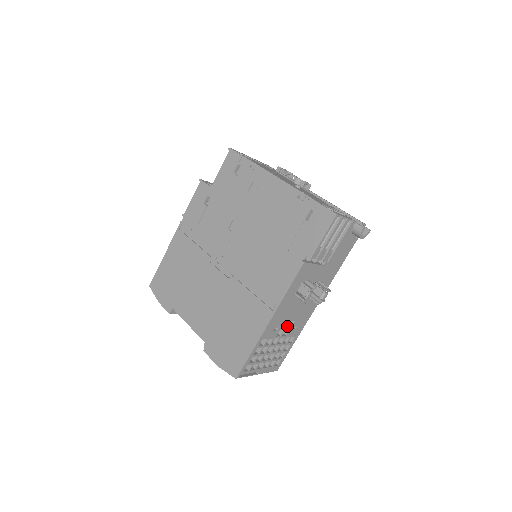
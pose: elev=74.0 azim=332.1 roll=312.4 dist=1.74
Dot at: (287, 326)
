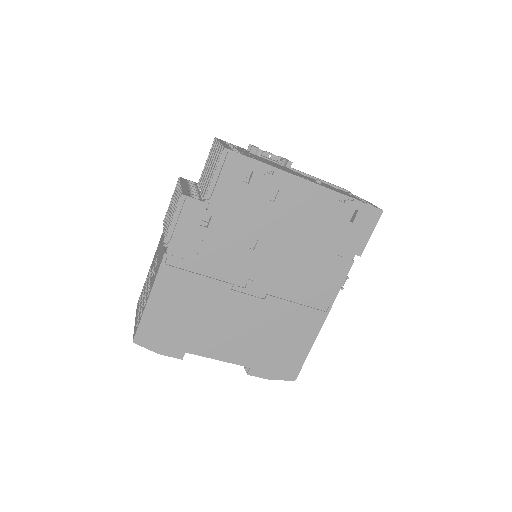
Dot at: occluded
